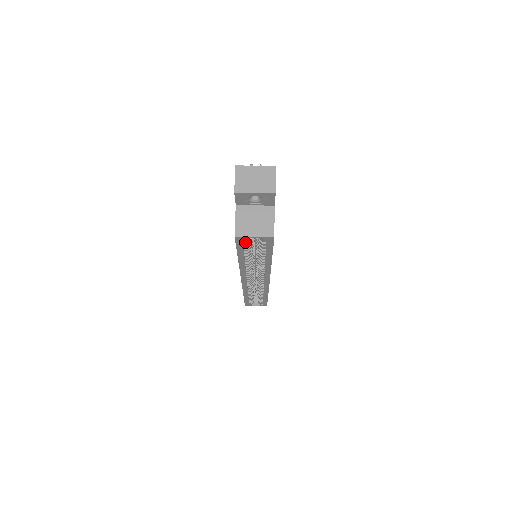
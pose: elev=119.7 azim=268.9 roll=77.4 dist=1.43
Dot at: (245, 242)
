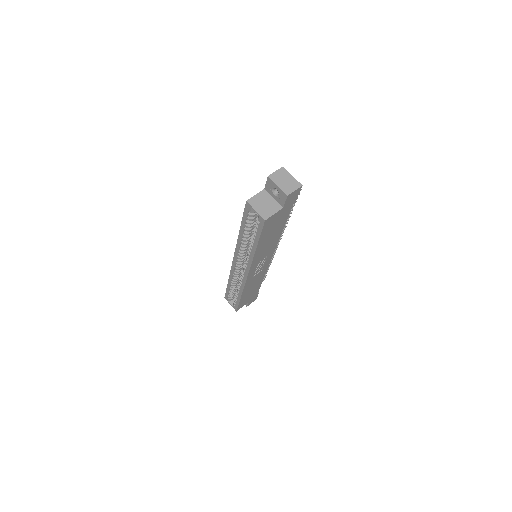
Dot at: (250, 213)
